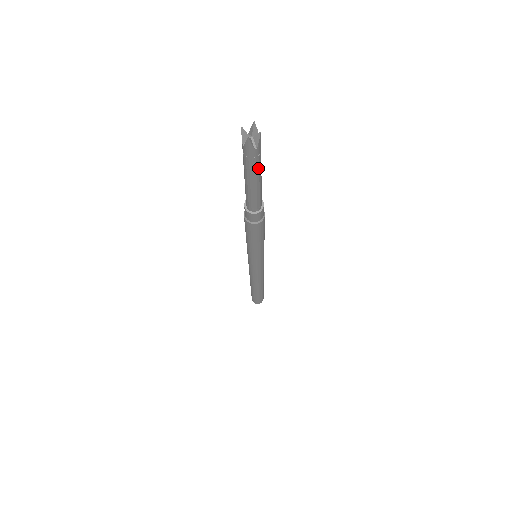
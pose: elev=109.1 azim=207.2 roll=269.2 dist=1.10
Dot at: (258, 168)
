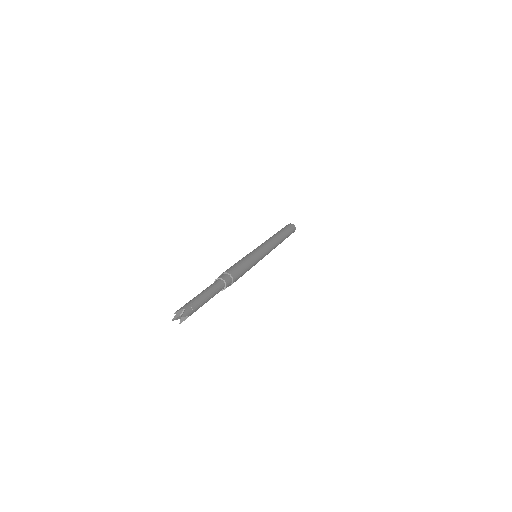
Dot at: occluded
